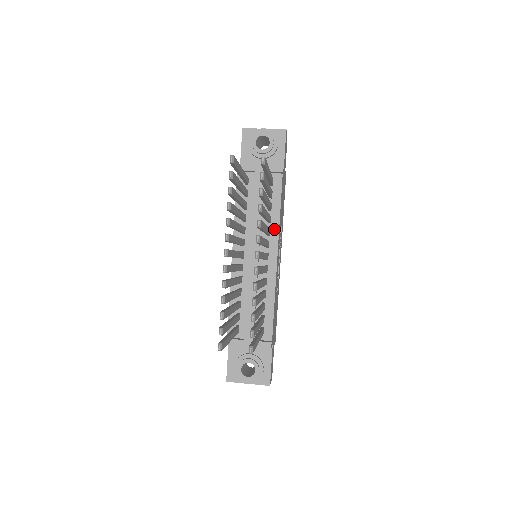
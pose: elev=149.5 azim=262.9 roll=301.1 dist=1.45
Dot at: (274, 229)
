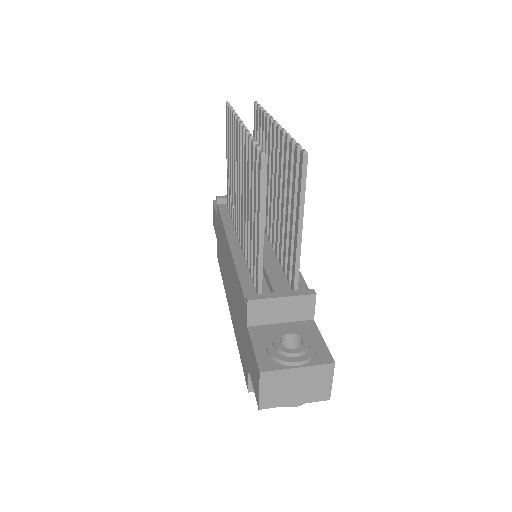
Dot at: occluded
